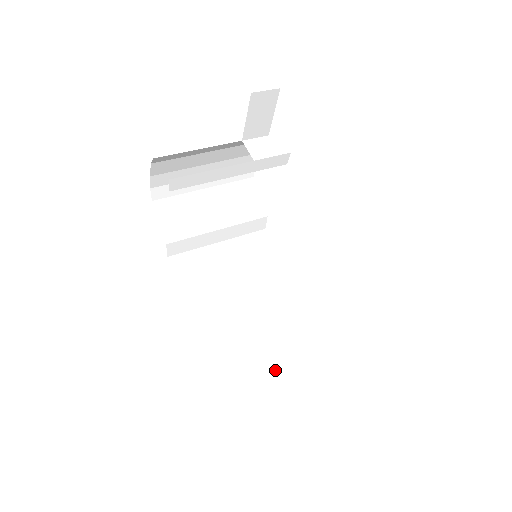
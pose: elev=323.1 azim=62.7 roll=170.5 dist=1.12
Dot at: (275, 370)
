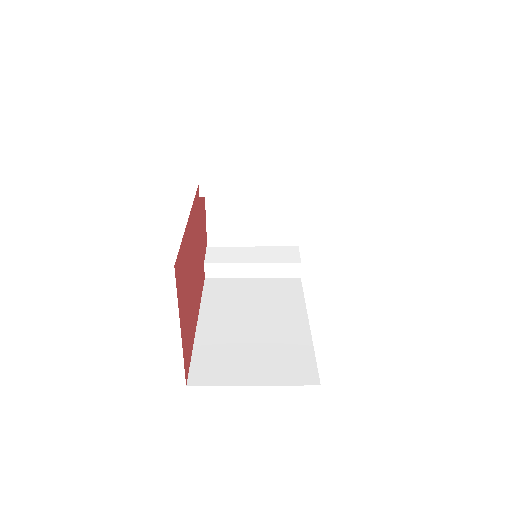
Dot at: (248, 365)
